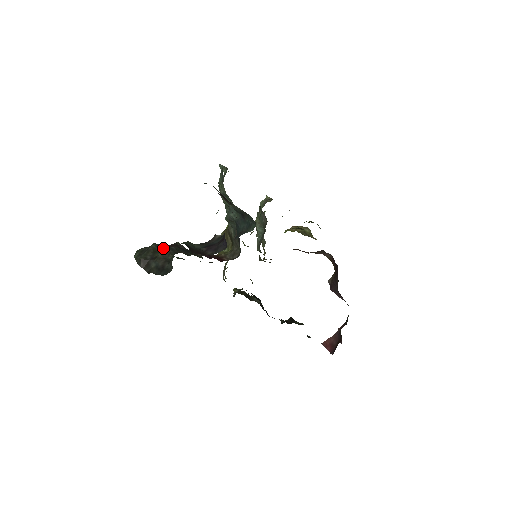
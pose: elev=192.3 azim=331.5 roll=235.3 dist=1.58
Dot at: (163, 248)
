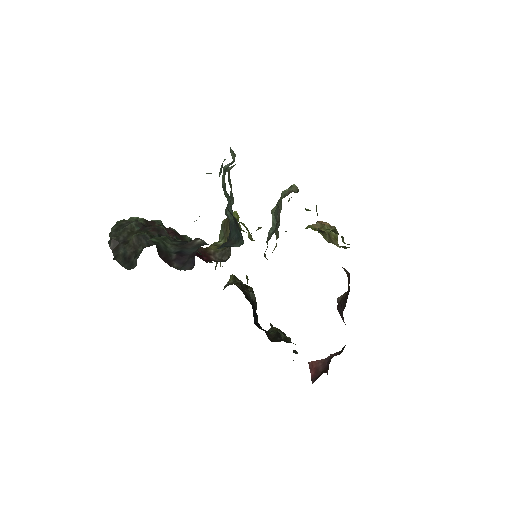
Dot at: (136, 235)
